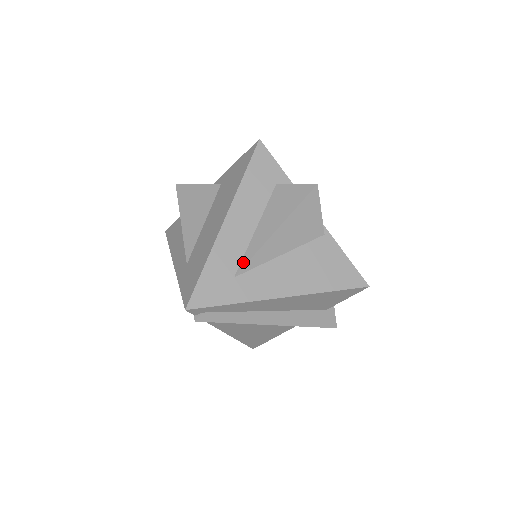
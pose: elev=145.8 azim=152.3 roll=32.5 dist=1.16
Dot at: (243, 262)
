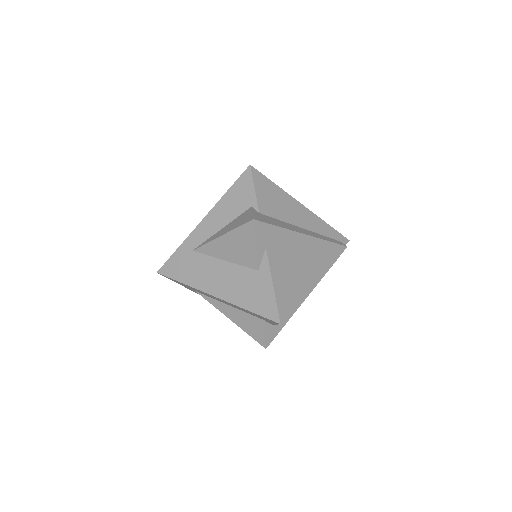
Dot at: (205, 297)
